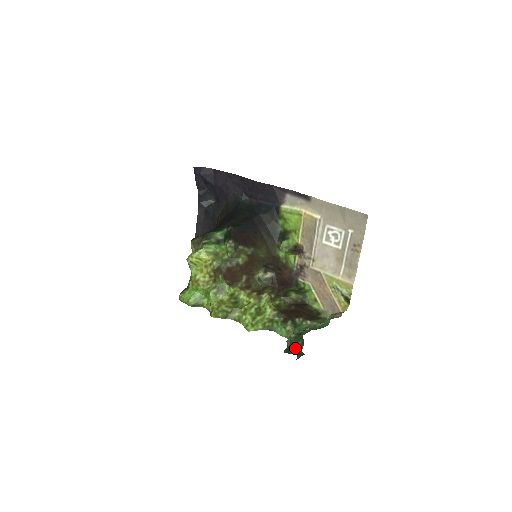
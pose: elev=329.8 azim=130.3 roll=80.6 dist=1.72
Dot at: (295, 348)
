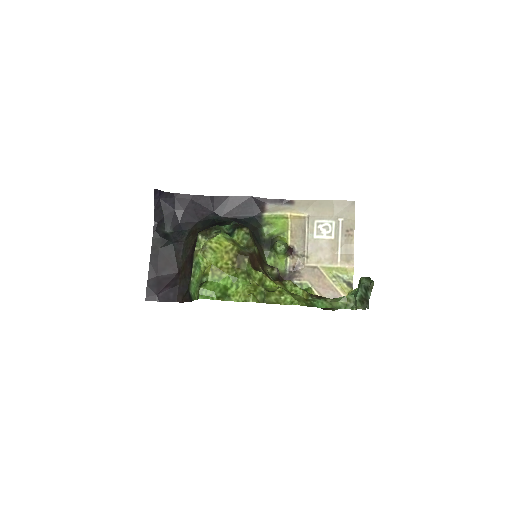
Dot at: (359, 301)
